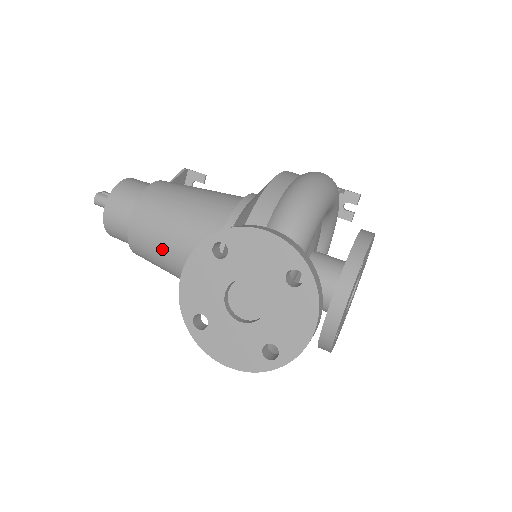
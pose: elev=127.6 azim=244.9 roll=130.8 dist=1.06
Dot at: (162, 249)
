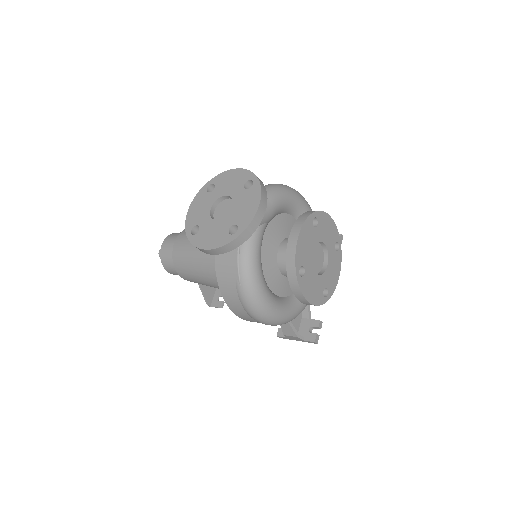
Dot at: (191, 250)
